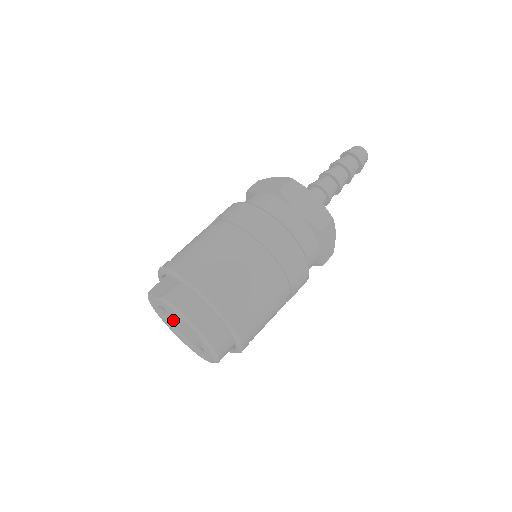
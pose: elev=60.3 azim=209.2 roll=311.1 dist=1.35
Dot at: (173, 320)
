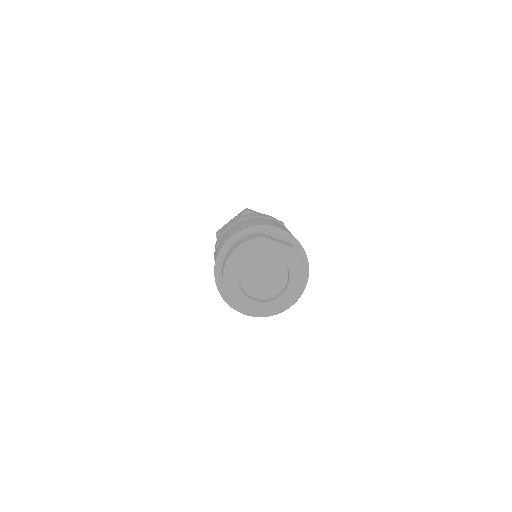
Dot at: (240, 269)
